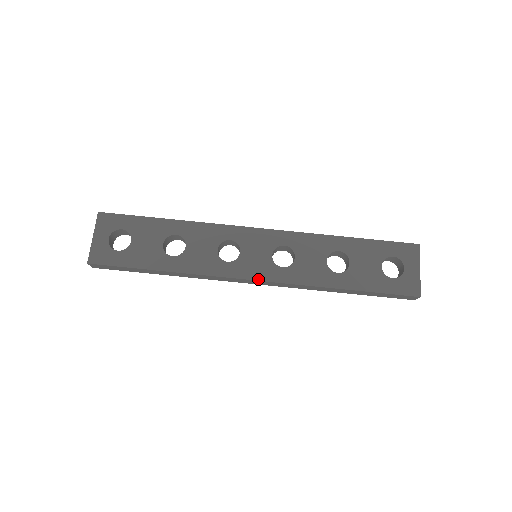
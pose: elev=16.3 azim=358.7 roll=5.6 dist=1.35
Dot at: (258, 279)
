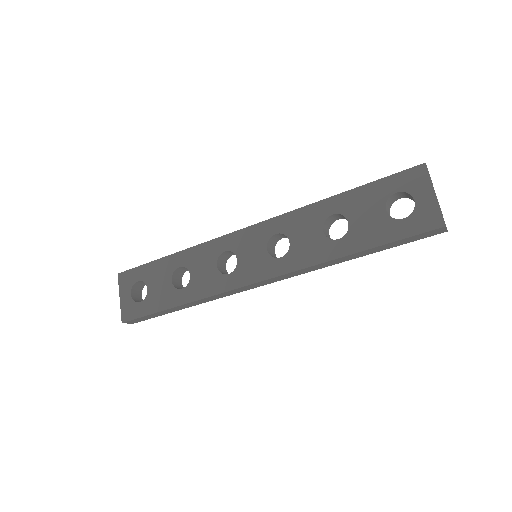
Dot at: (261, 280)
